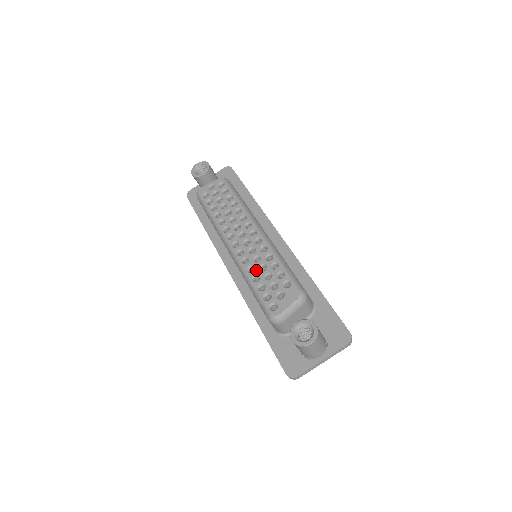
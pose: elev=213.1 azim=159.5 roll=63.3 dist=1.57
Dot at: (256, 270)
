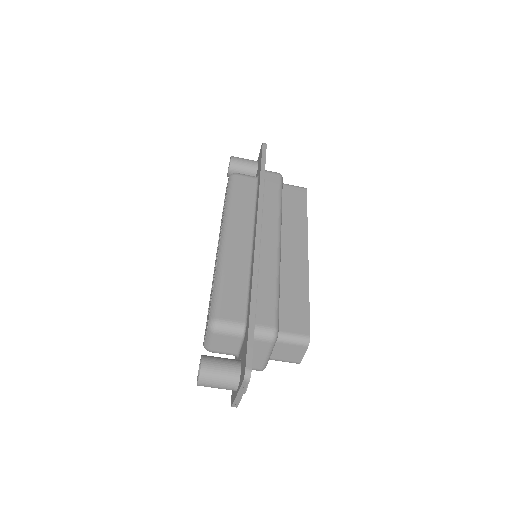
Dot at: (211, 290)
